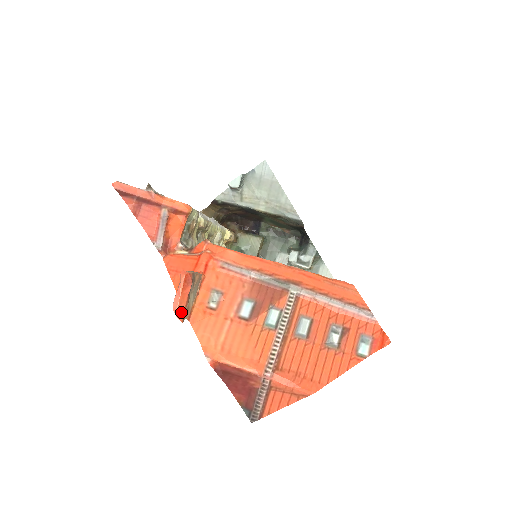
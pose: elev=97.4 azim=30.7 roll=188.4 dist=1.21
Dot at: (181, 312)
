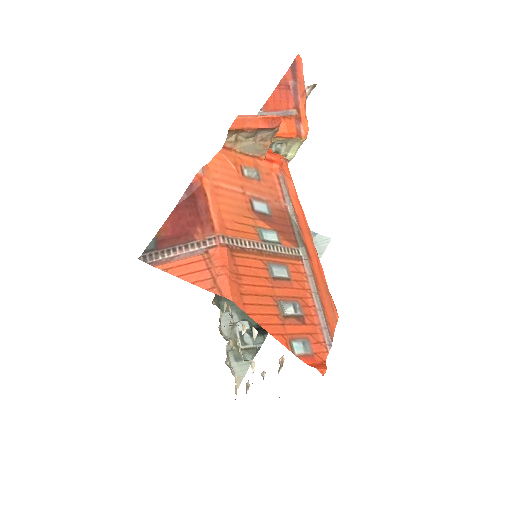
Dot at: (240, 124)
